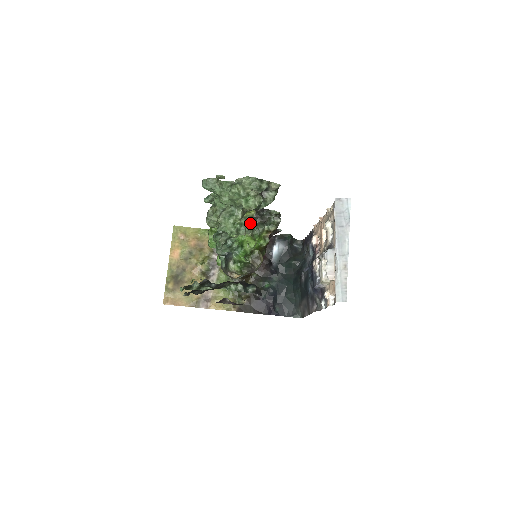
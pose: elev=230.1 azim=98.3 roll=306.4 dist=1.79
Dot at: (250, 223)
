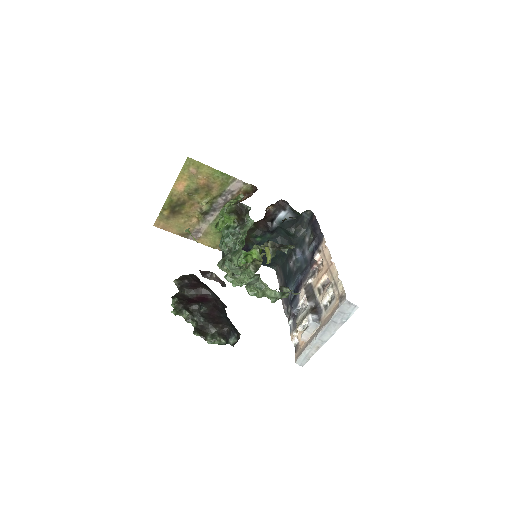
Dot at: occluded
